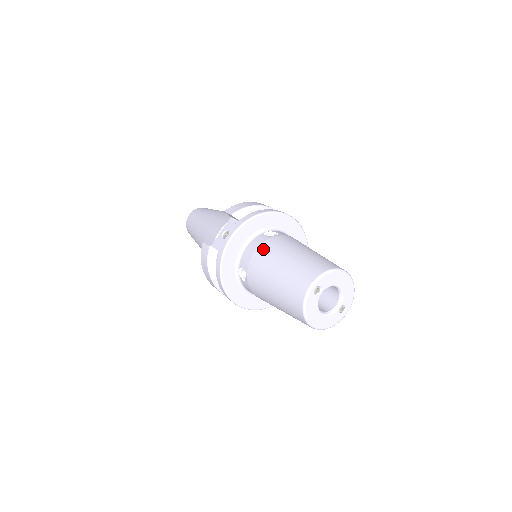
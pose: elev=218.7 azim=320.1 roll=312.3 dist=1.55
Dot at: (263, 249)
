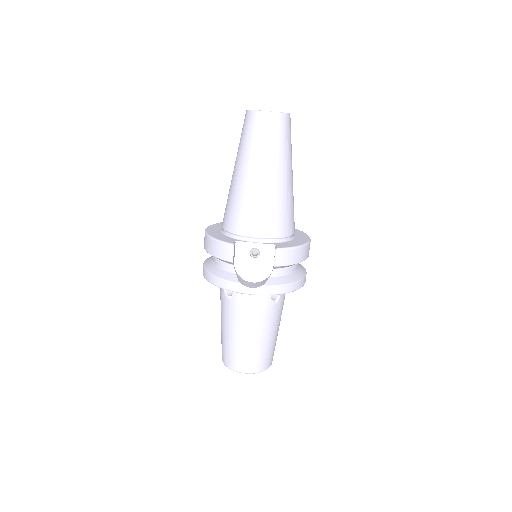
Dot at: (256, 313)
